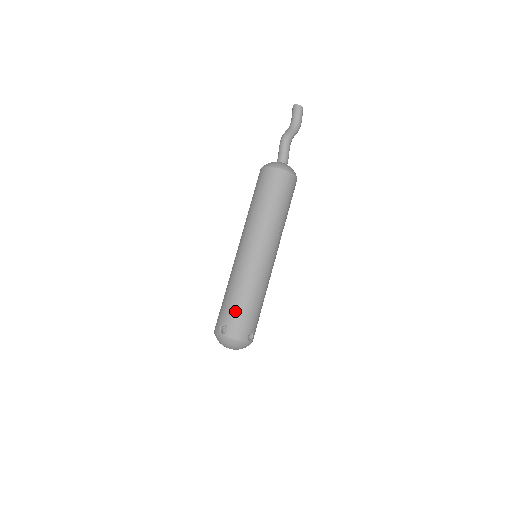
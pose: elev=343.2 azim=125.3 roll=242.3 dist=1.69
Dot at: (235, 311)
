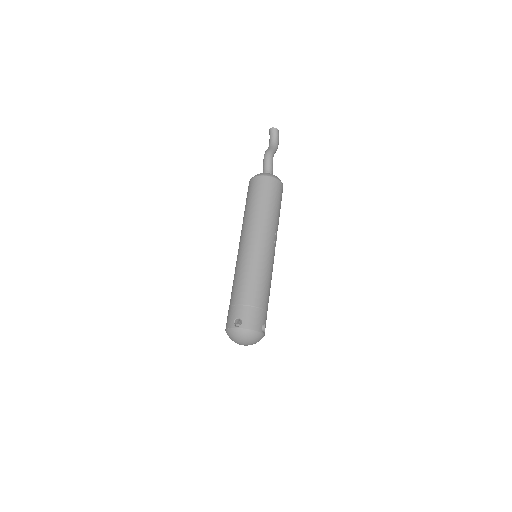
Dot at: (247, 303)
